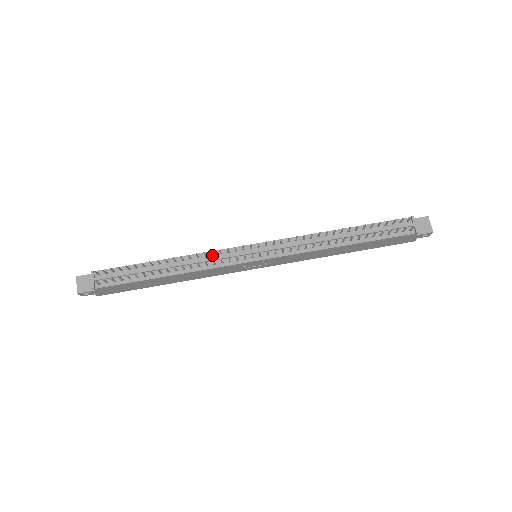
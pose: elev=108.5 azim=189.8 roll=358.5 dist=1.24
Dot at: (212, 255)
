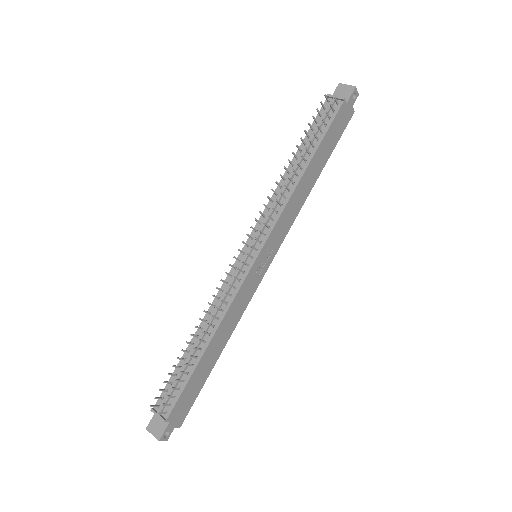
Dot at: (222, 292)
